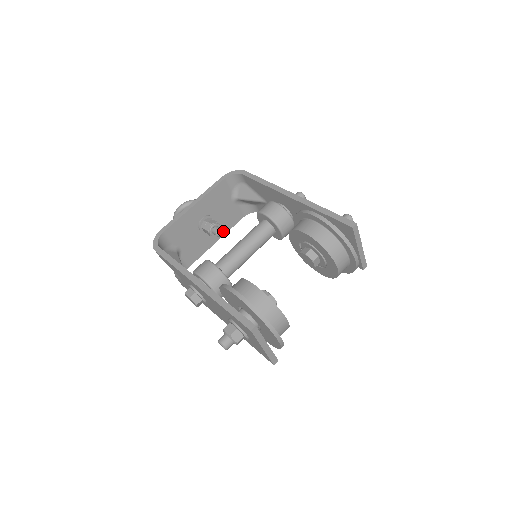
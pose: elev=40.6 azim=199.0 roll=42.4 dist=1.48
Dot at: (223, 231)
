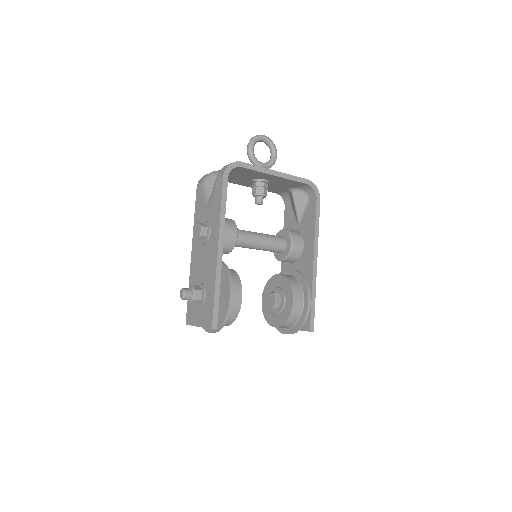
Dot at: occluded
